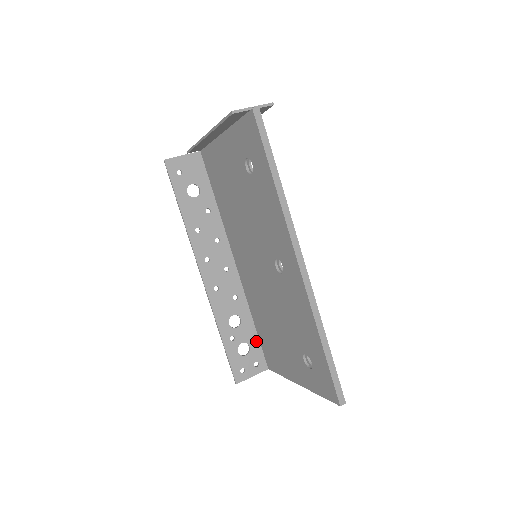
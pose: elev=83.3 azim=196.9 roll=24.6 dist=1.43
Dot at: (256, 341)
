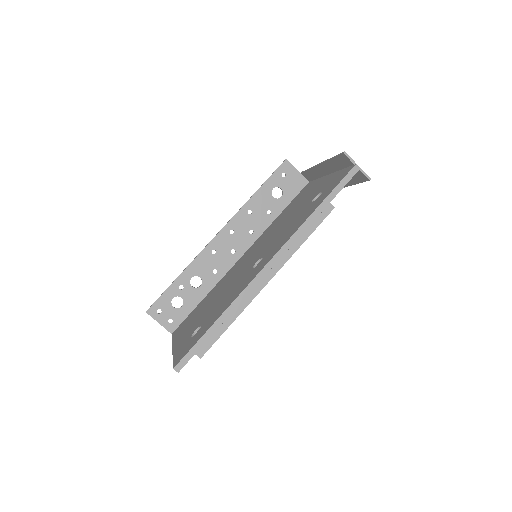
Dot at: (189, 309)
